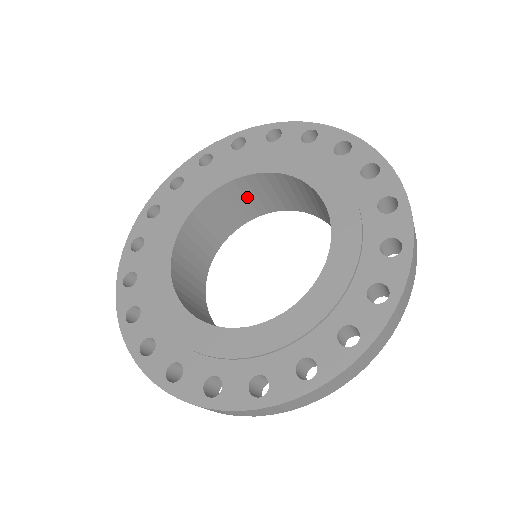
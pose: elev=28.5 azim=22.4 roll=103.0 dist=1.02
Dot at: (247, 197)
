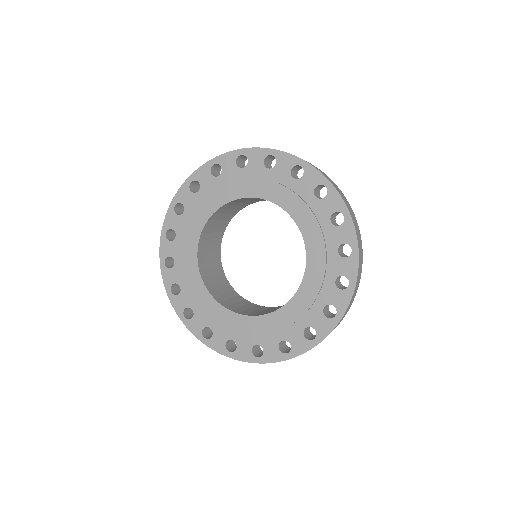
Dot at: occluded
